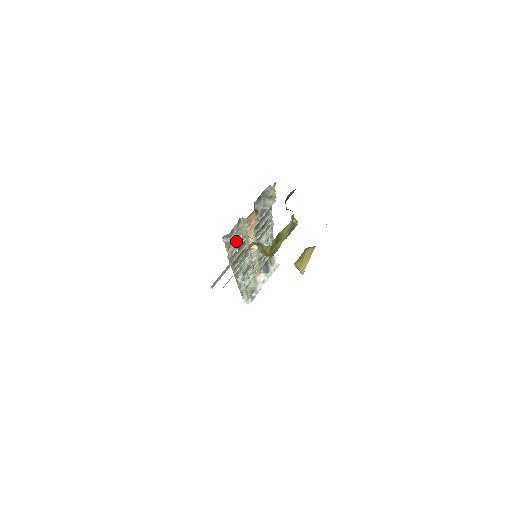
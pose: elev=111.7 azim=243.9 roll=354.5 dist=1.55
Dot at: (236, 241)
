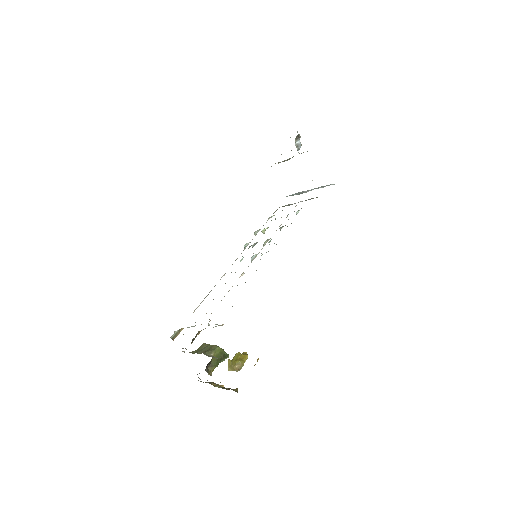
Dot at: occluded
